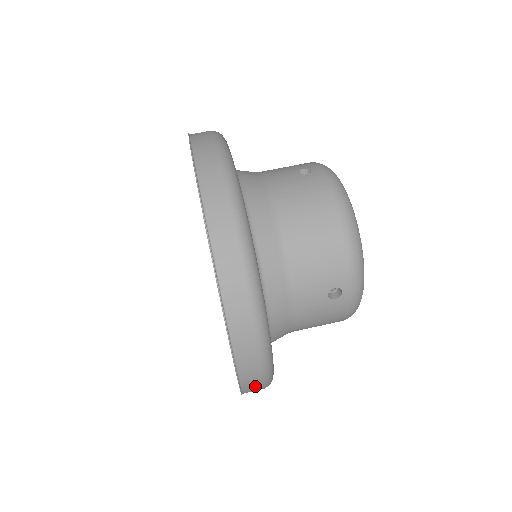
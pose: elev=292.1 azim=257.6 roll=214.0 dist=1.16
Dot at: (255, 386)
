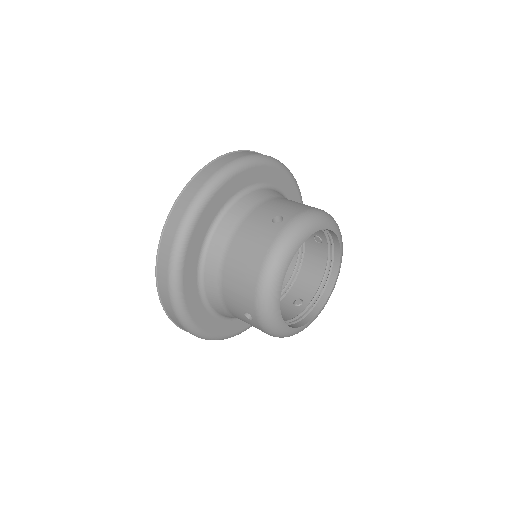
Dot at: occluded
